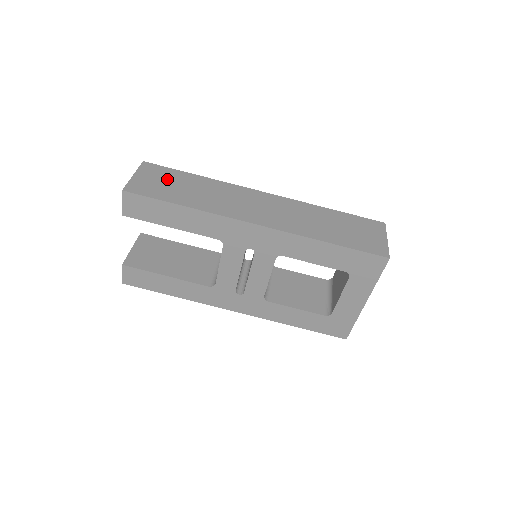
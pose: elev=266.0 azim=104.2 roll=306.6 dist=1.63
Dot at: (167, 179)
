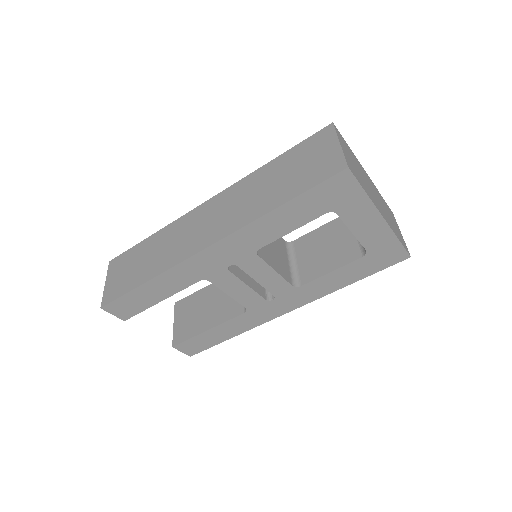
Dot at: (128, 264)
